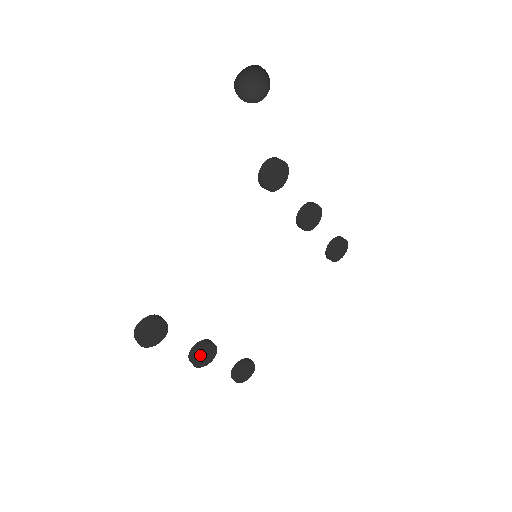
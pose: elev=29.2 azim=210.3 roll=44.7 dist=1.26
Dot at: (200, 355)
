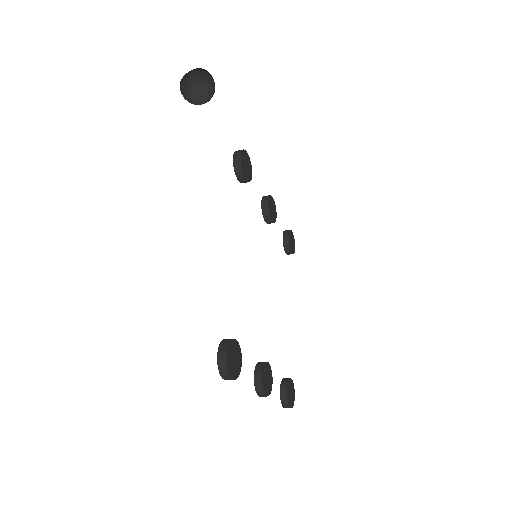
Dot at: (265, 379)
